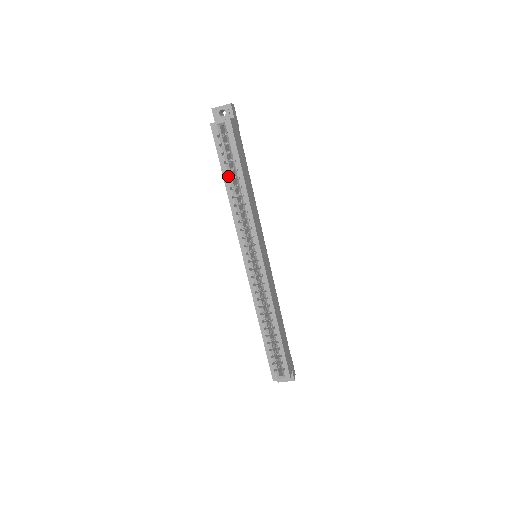
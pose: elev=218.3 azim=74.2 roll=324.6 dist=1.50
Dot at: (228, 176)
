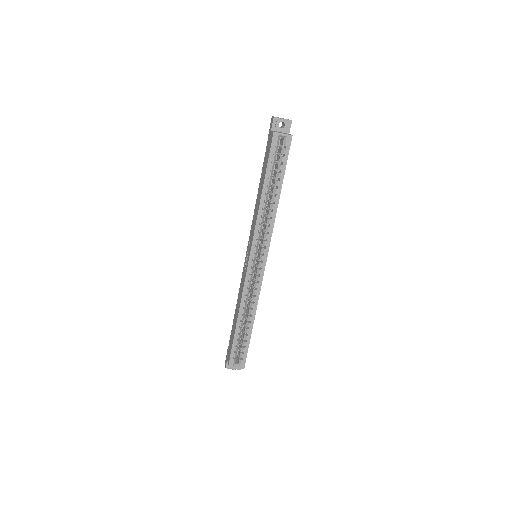
Dot at: (269, 182)
